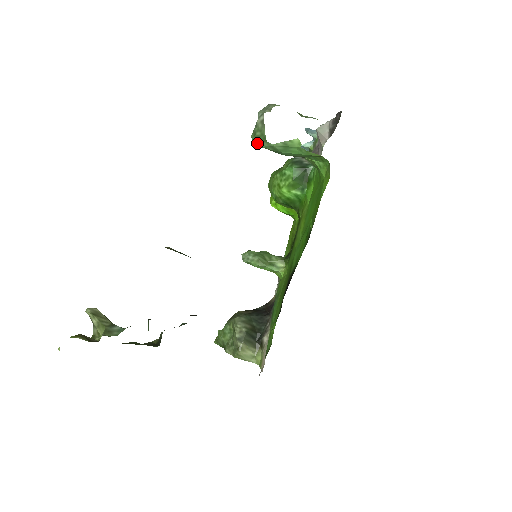
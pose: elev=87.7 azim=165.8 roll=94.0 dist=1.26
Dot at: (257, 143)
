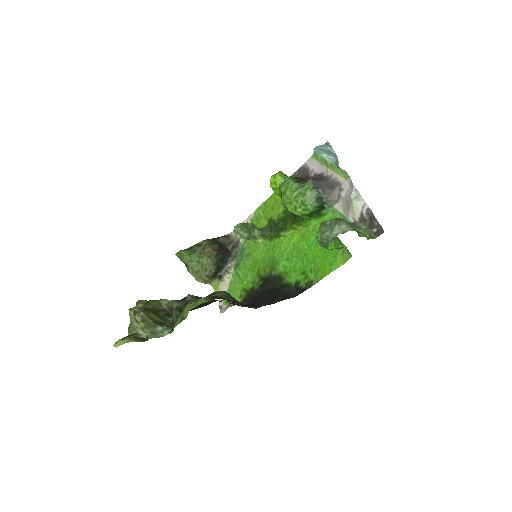
Dot at: (319, 243)
